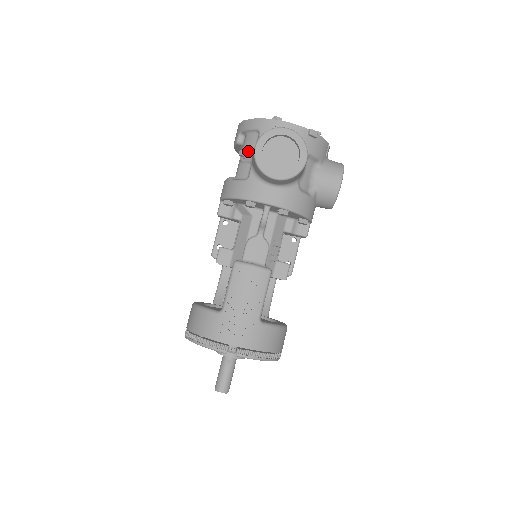
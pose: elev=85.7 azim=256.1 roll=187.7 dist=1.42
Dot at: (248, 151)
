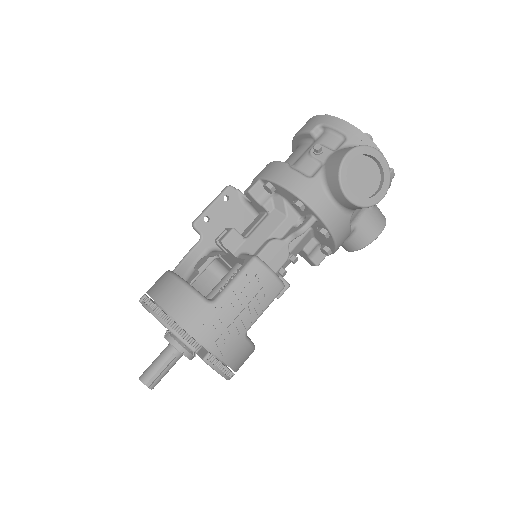
Dot at: (324, 150)
